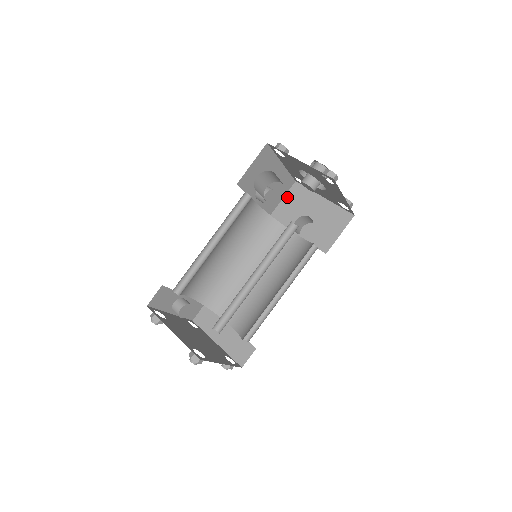
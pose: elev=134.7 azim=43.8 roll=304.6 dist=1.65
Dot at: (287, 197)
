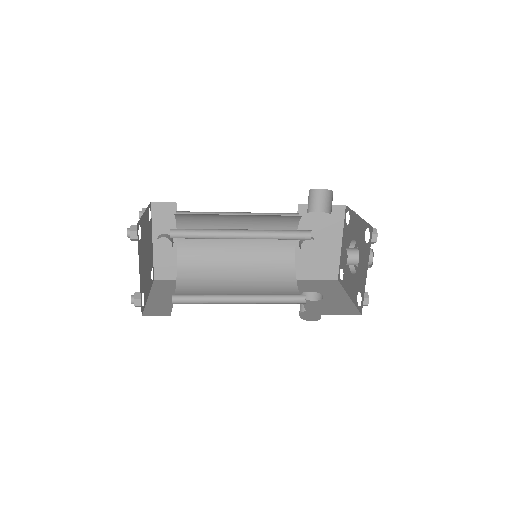
Dot at: (320, 281)
